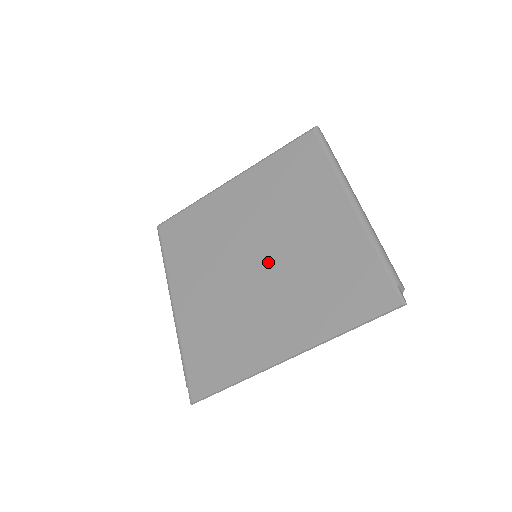
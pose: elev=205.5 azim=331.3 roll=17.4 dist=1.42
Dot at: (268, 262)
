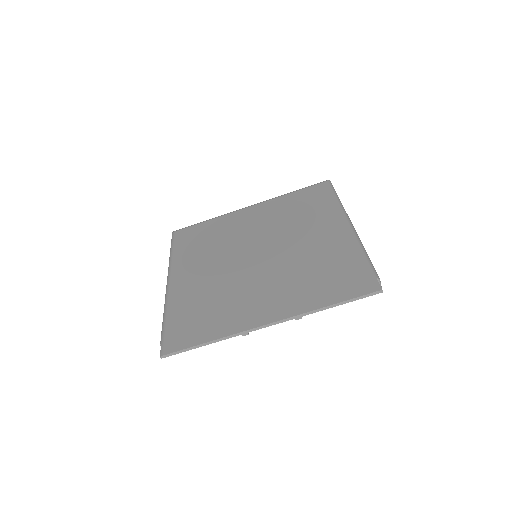
Dot at: (266, 258)
